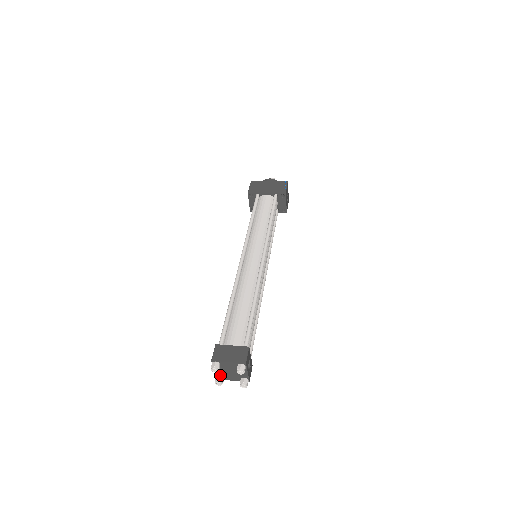
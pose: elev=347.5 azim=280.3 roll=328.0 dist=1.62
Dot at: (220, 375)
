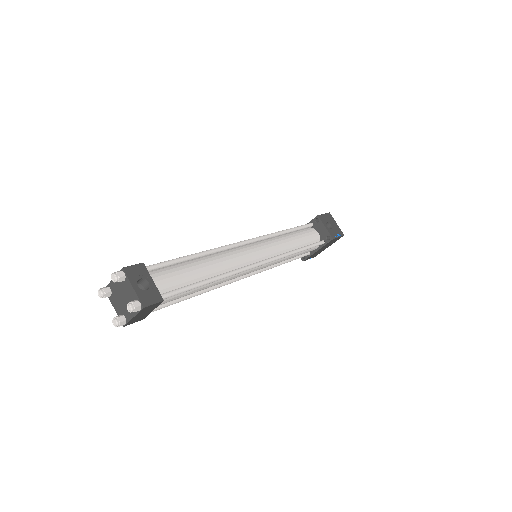
Dot at: (122, 315)
